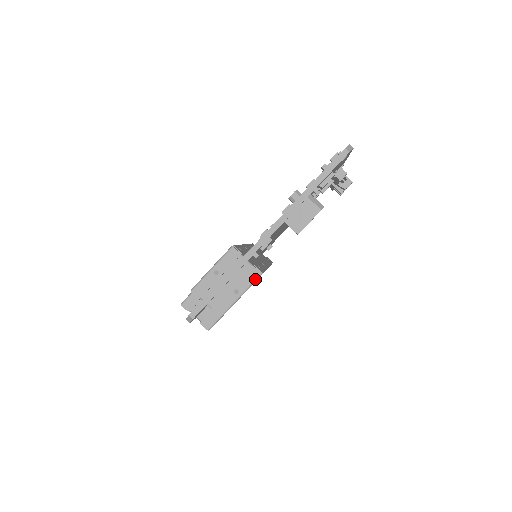
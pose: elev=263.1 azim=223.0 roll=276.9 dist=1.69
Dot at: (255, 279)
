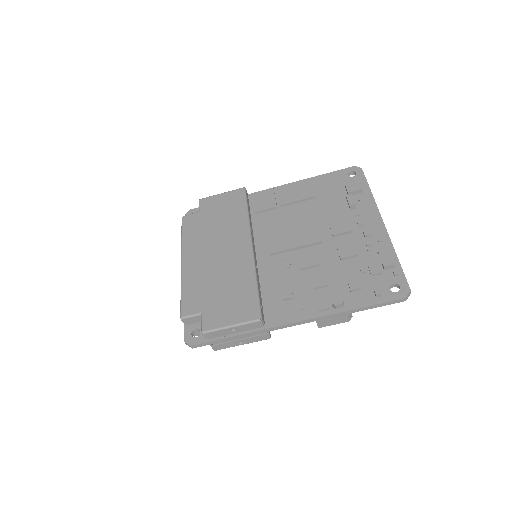
Dot at: occluded
